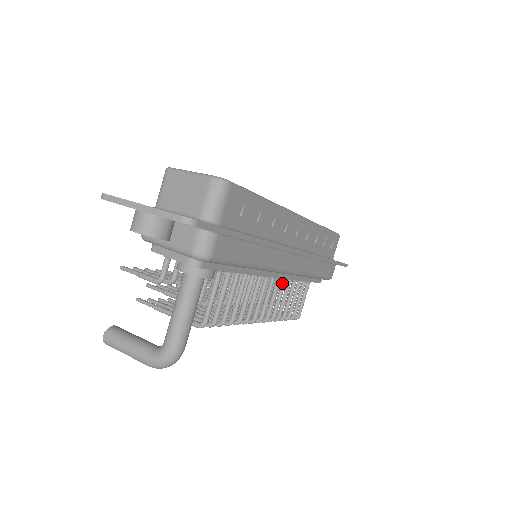
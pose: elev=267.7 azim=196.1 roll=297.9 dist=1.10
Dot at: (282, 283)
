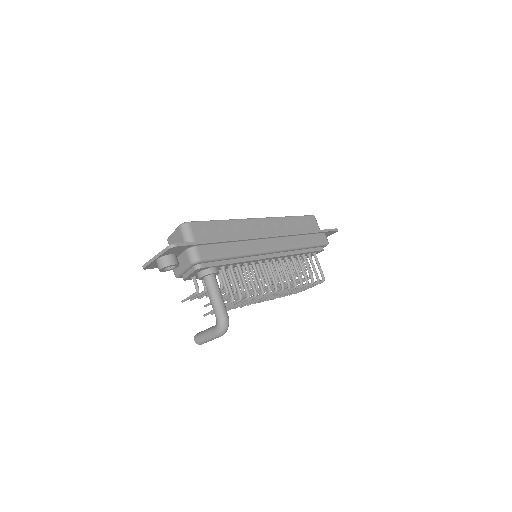
Dot at: (286, 262)
